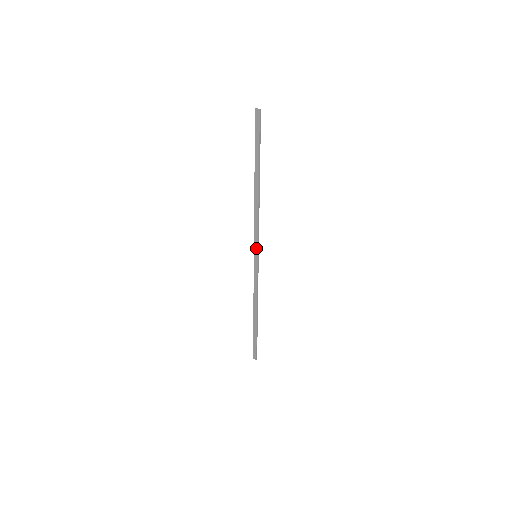
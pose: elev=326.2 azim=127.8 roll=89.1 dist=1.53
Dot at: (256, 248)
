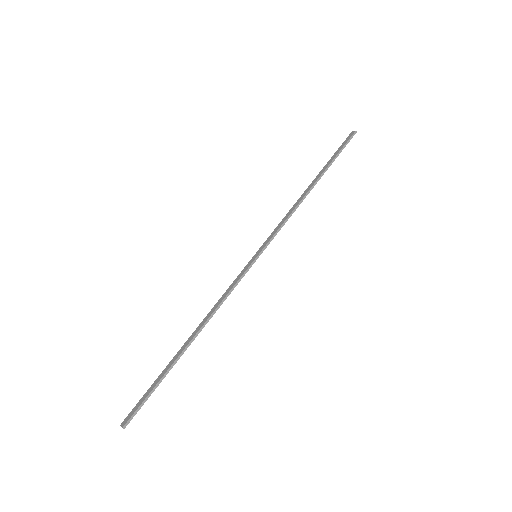
Dot at: (263, 246)
